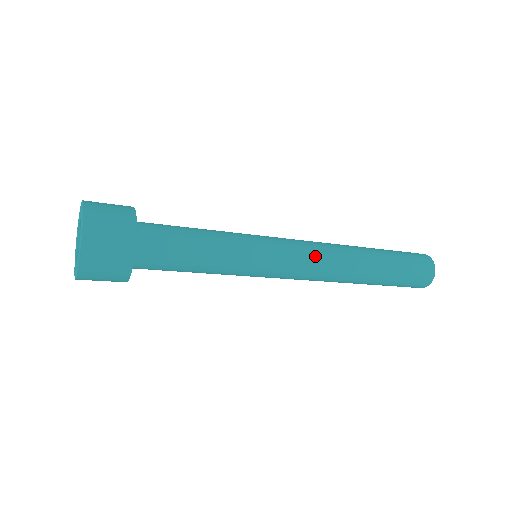
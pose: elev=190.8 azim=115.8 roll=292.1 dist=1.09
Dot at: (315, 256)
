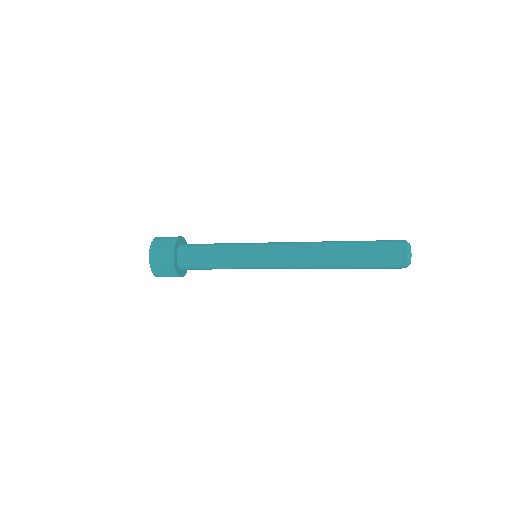
Dot at: (291, 244)
